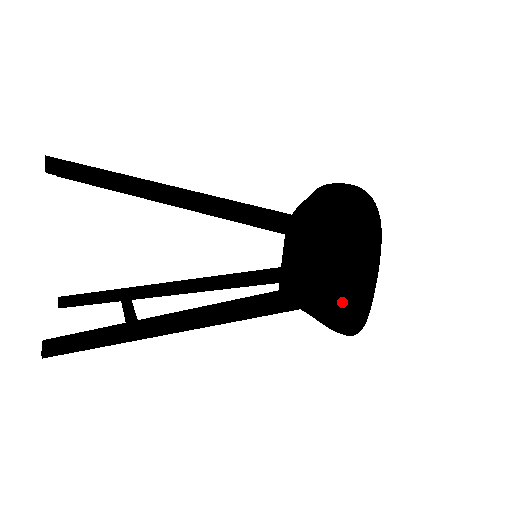
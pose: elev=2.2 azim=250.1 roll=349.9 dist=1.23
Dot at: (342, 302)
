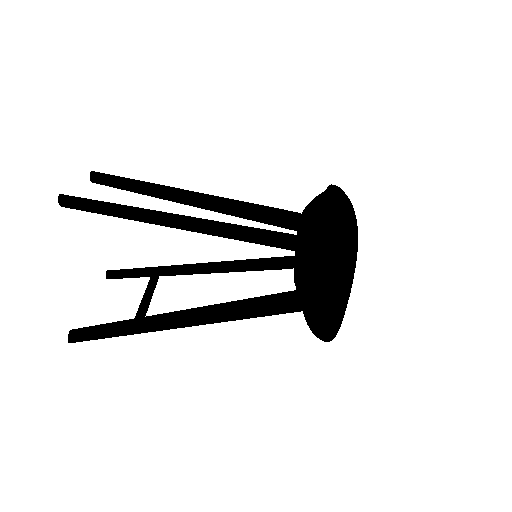
Dot at: (317, 314)
